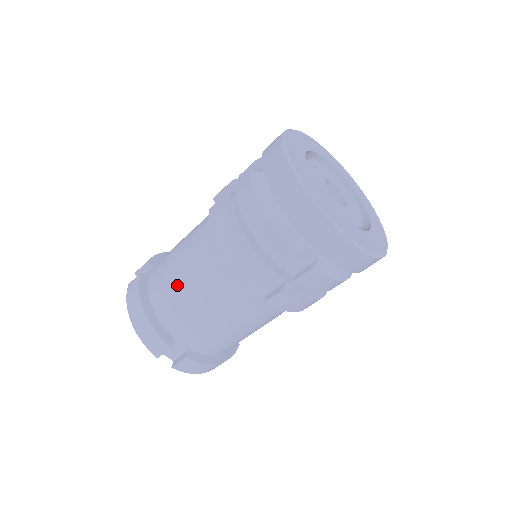
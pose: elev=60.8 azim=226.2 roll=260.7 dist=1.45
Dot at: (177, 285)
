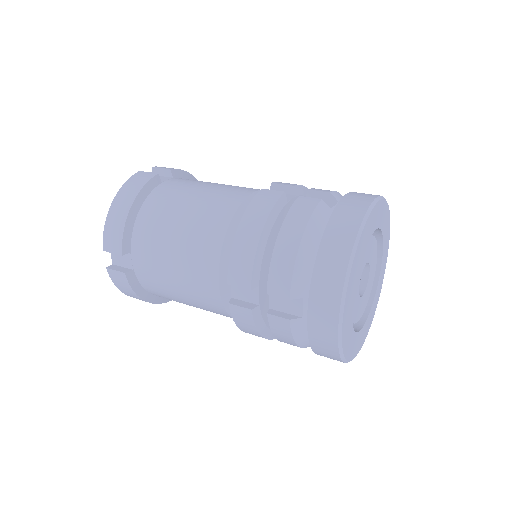
Dot at: (176, 216)
